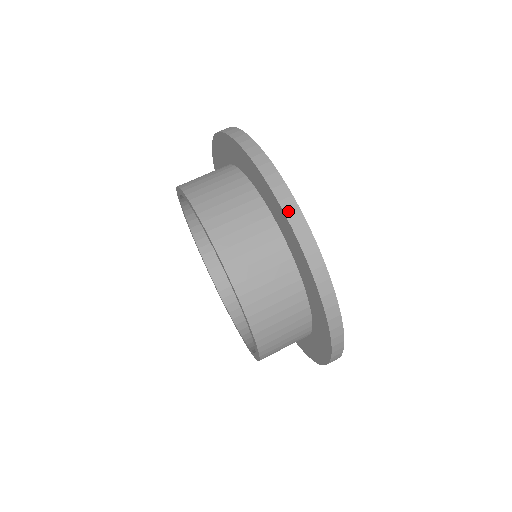
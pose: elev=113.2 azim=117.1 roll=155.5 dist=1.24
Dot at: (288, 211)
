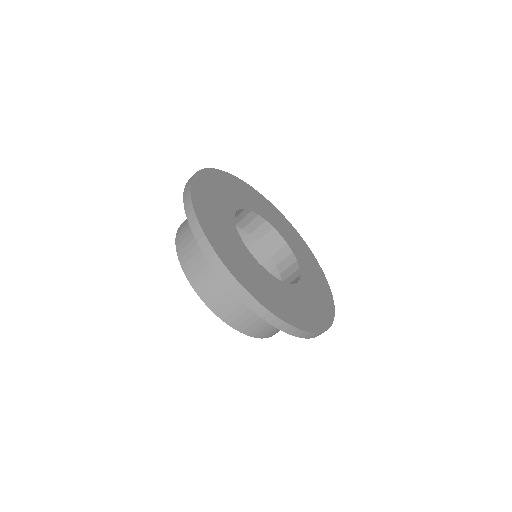
Dot at: occluded
